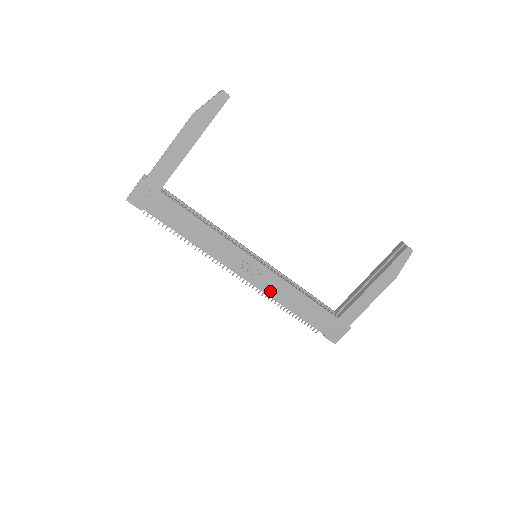
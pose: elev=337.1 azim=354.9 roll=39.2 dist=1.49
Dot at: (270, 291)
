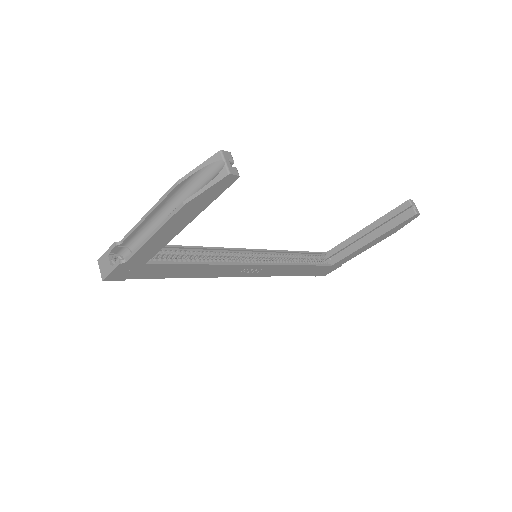
Dot at: (270, 274)
